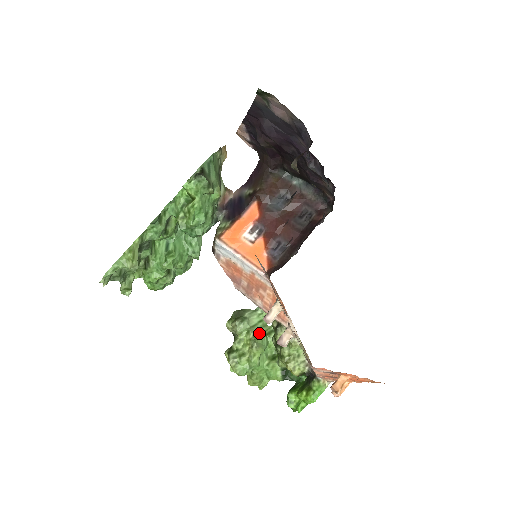
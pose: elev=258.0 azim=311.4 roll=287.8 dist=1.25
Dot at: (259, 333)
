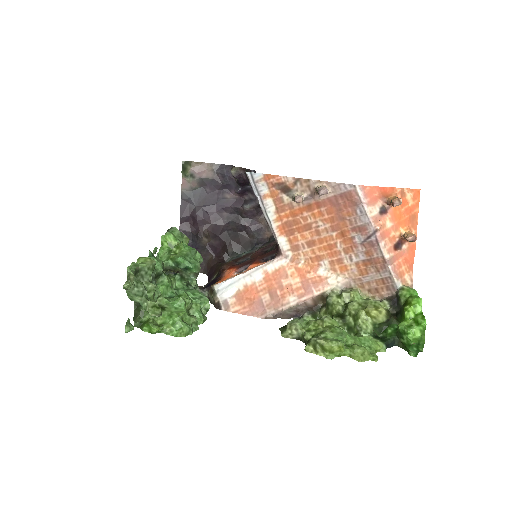
Dot at: occluded
